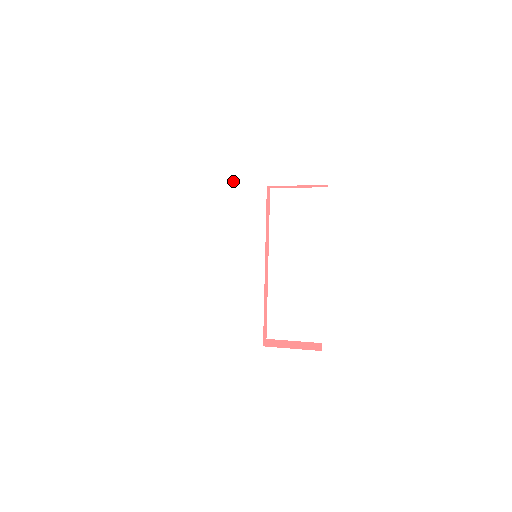
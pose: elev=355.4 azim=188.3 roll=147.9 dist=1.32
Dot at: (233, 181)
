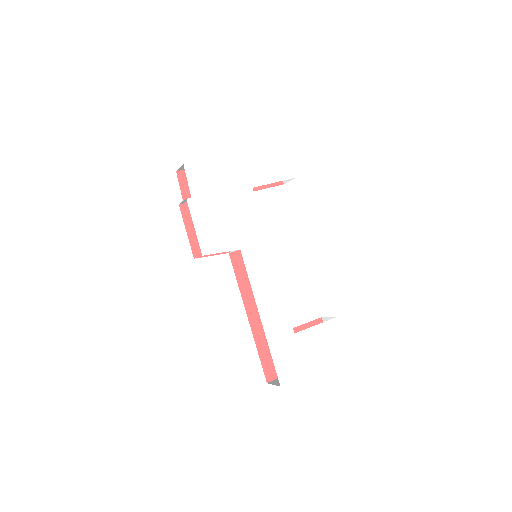
Dot at: (223, 189)
